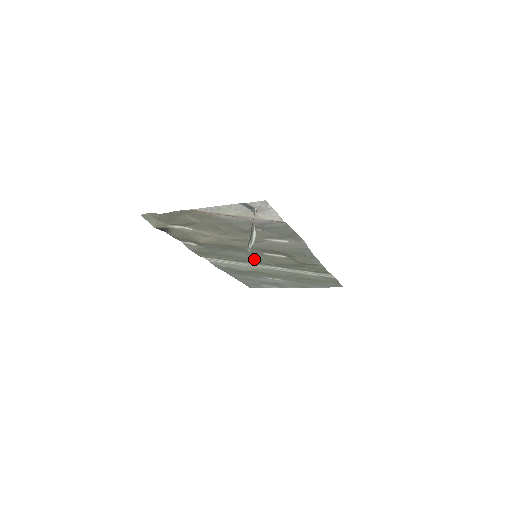
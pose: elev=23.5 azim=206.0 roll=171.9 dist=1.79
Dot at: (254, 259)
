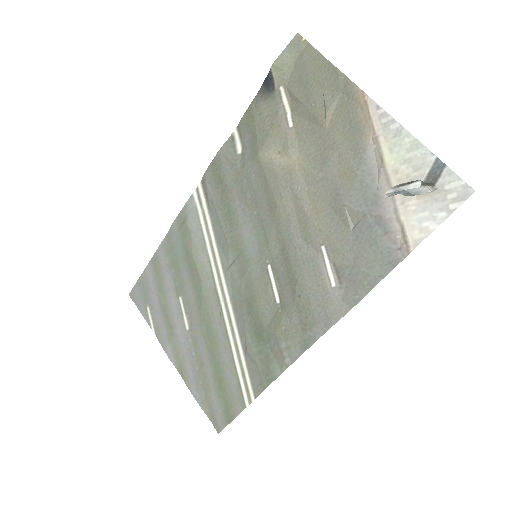
Dot at: (242, 258)
